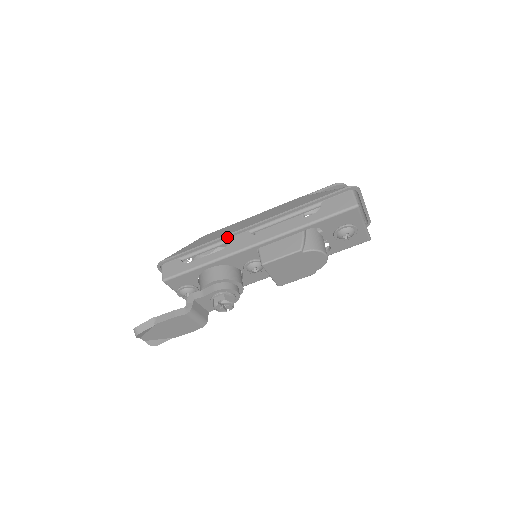
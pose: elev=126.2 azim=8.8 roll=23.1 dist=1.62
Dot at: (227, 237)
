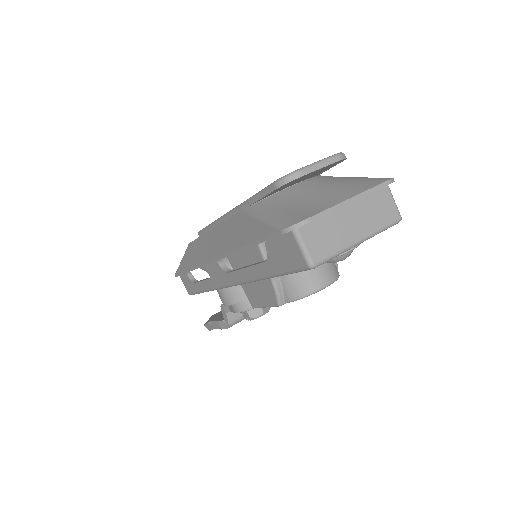
Dot at: occluded
